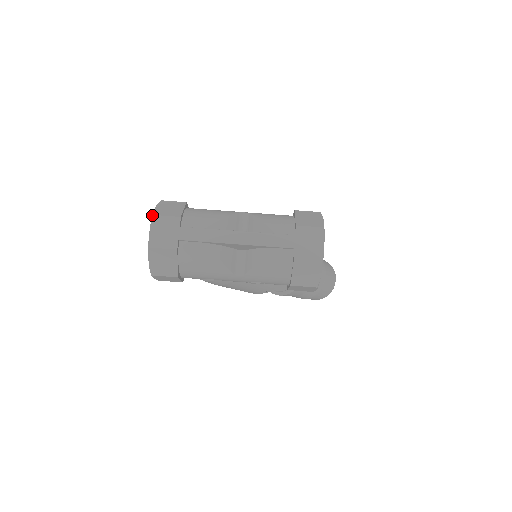
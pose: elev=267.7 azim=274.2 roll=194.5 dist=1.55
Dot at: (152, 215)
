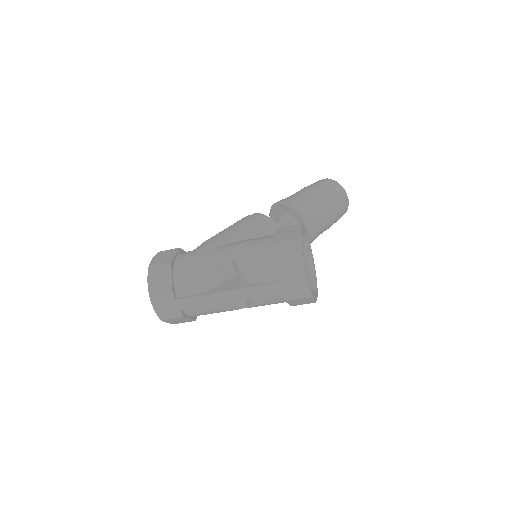
Dot at: occluded
